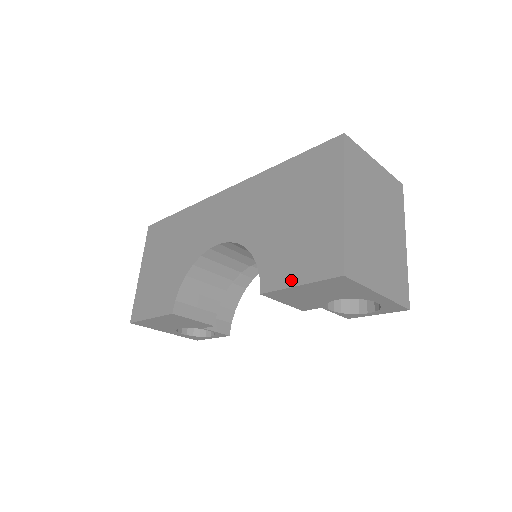
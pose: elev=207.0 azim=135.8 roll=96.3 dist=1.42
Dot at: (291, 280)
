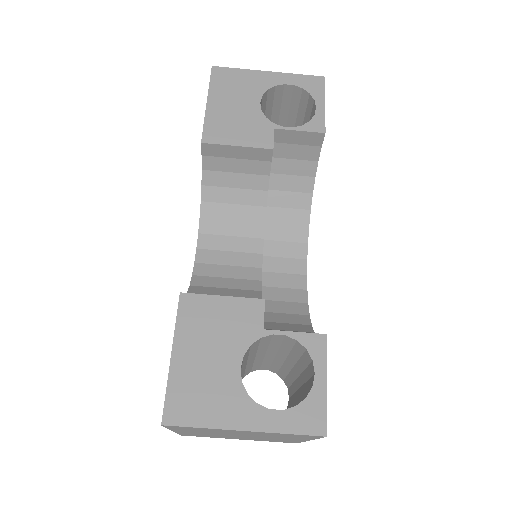
Dot at: occluded
